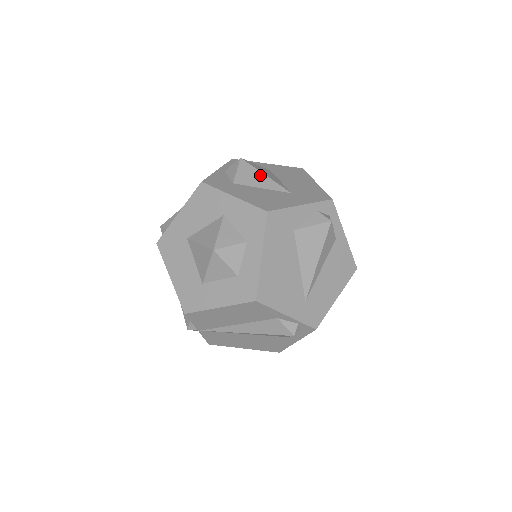
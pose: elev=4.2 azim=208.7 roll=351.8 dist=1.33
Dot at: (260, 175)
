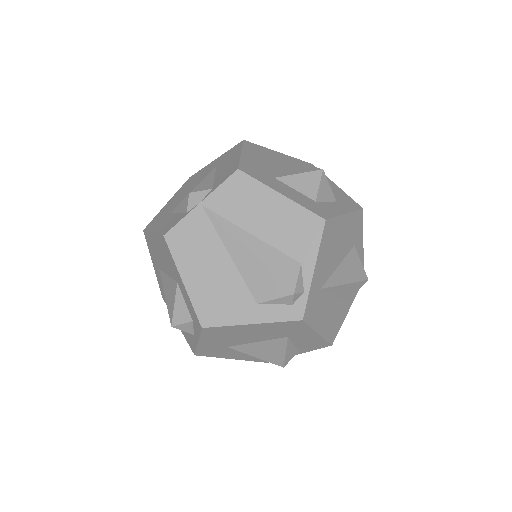
Dot at: occluded
